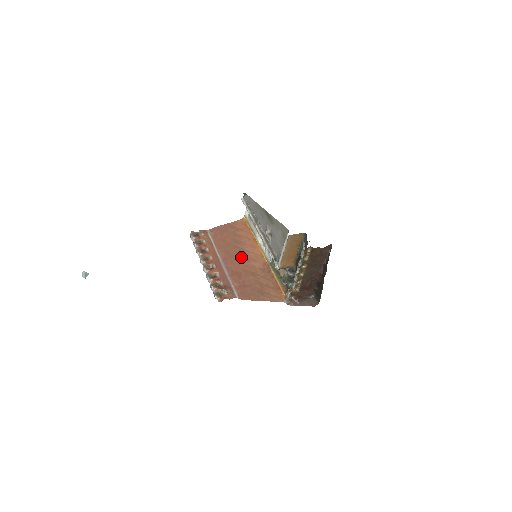
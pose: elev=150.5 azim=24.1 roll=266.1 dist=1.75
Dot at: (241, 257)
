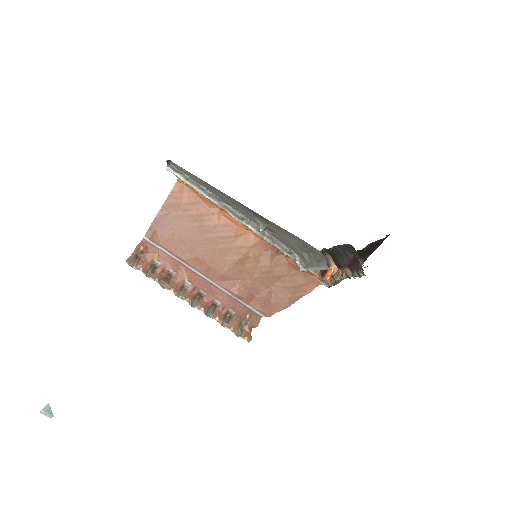
Dot at: (226, 254)
